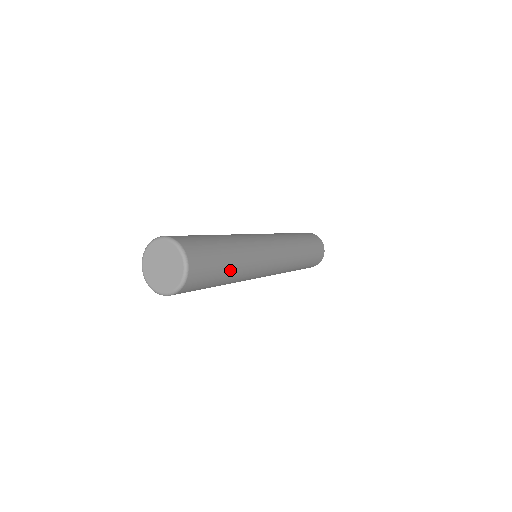
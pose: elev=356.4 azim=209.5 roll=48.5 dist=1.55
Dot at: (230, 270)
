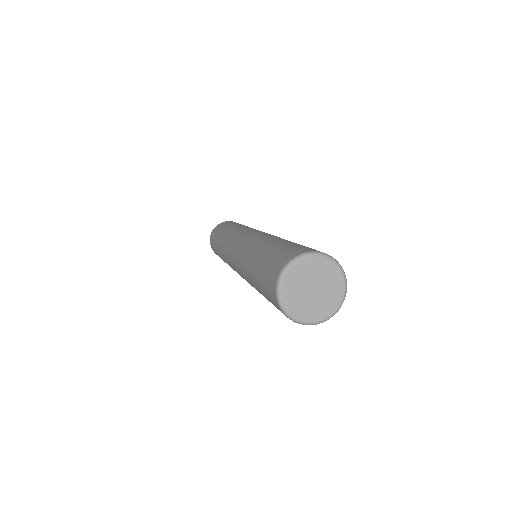
Dot at: occluded
